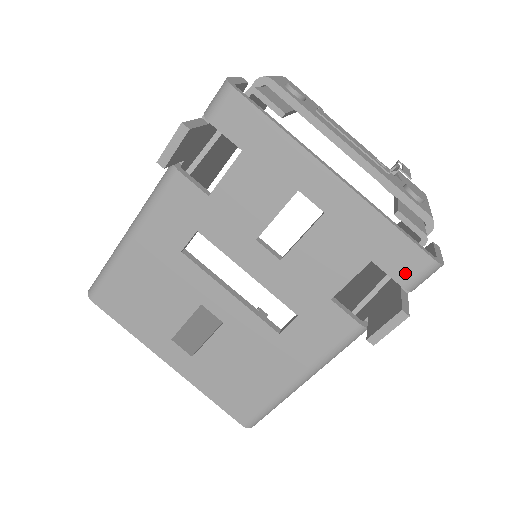
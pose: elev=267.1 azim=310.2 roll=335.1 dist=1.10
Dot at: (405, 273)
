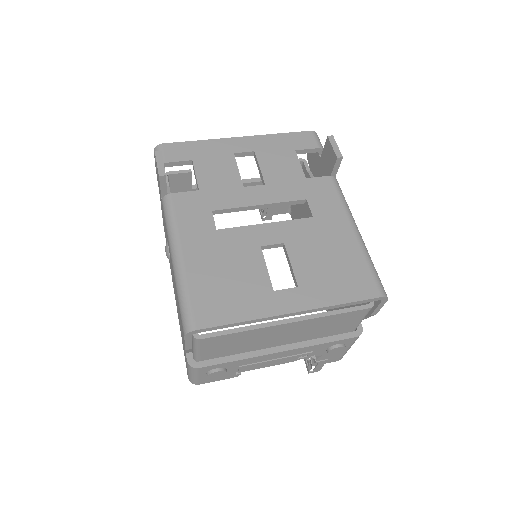
Dot at: (311, 143)
